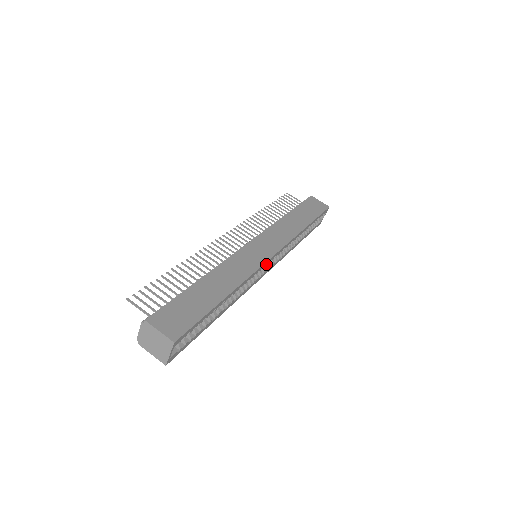
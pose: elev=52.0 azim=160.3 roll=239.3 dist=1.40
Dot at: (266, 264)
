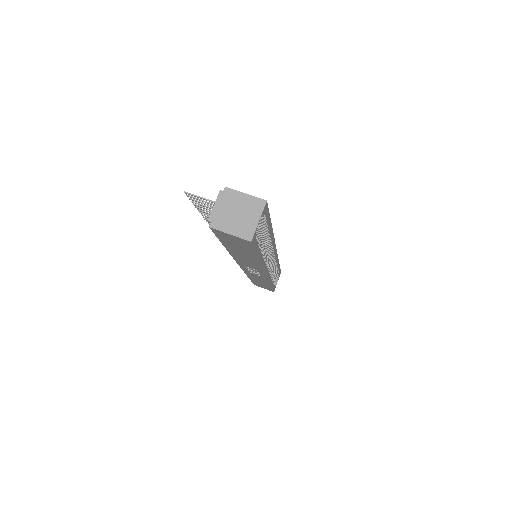
Dot at: (274, 252)
